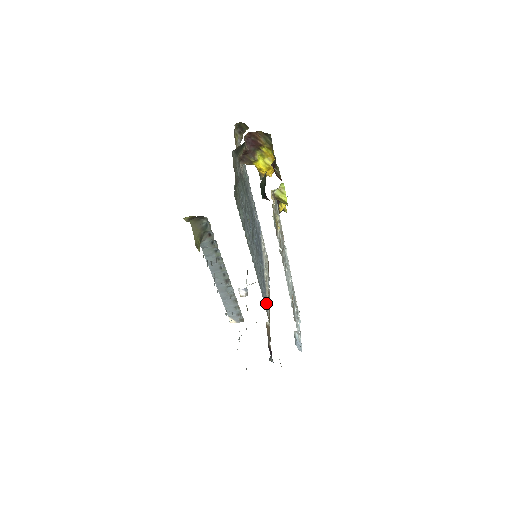
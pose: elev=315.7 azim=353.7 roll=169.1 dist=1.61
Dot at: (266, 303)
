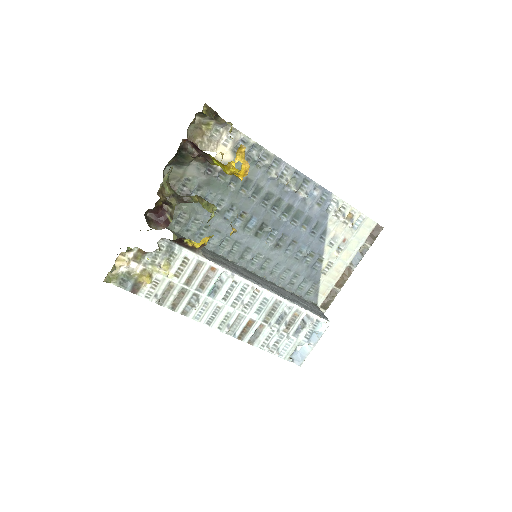
Dot at: (315, 291)
